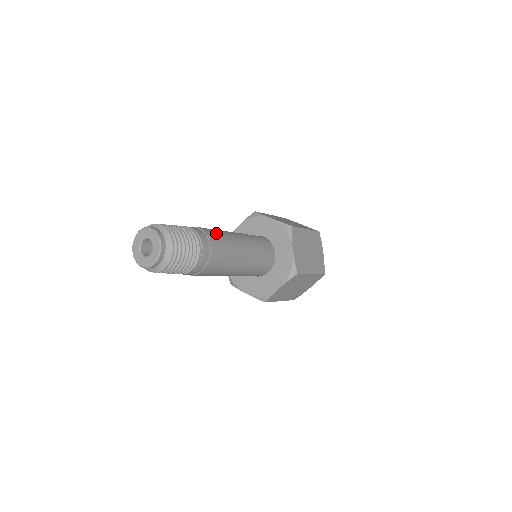
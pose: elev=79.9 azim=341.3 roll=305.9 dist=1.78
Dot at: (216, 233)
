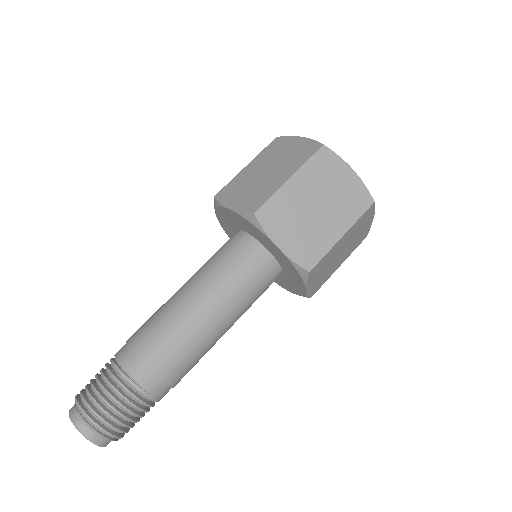
Dot at: (153, 334)
